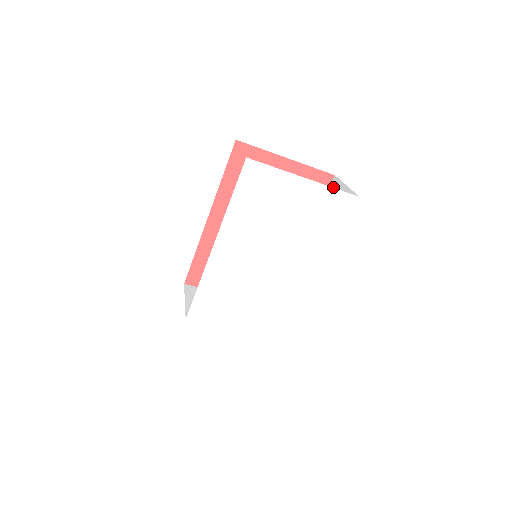
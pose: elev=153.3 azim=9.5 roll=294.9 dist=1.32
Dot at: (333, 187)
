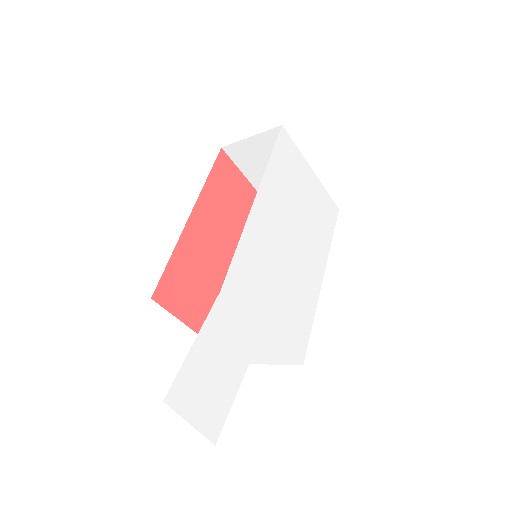
Dot at: occluded
